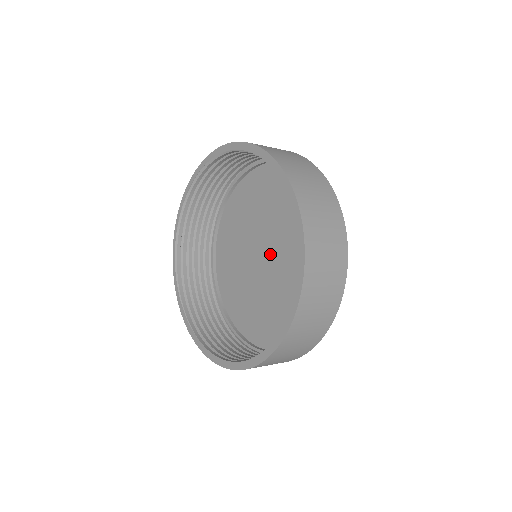
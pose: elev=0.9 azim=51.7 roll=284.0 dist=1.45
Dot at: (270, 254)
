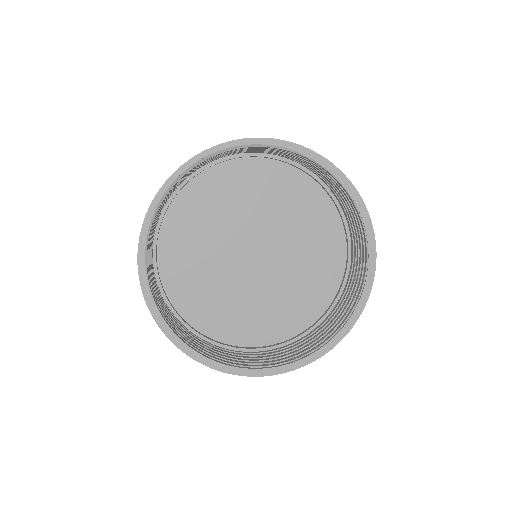
Dot at: (260, 256)
